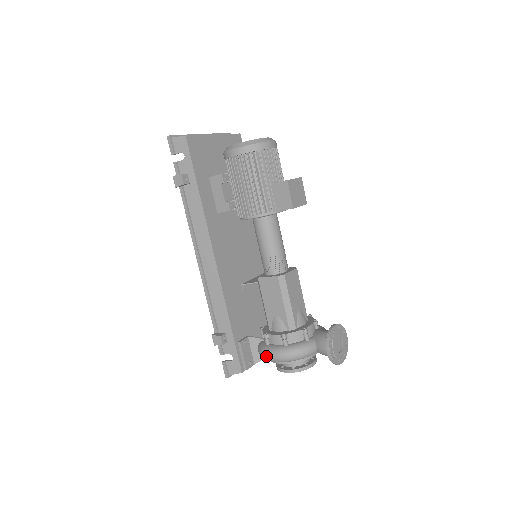
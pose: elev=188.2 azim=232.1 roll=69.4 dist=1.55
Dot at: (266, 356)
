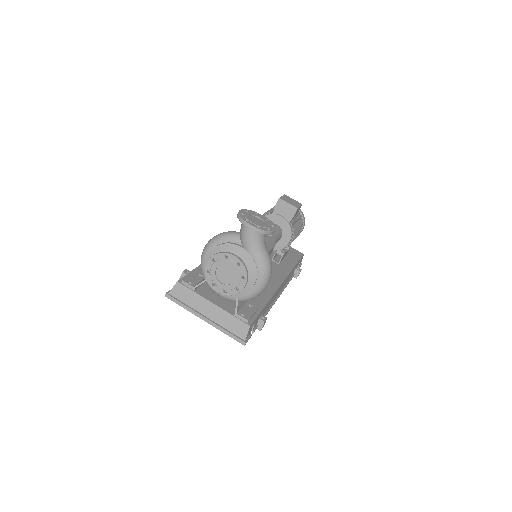
Dot at: occluded
